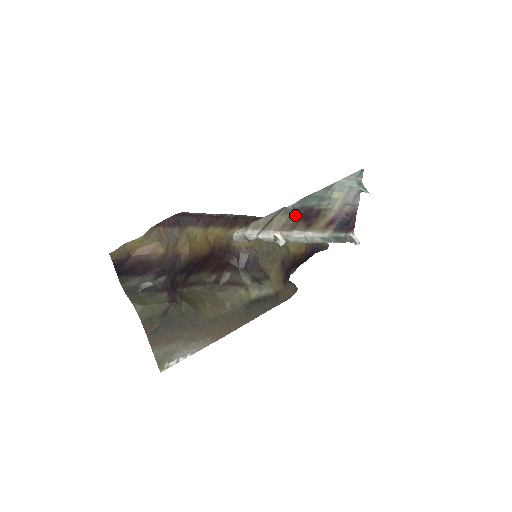
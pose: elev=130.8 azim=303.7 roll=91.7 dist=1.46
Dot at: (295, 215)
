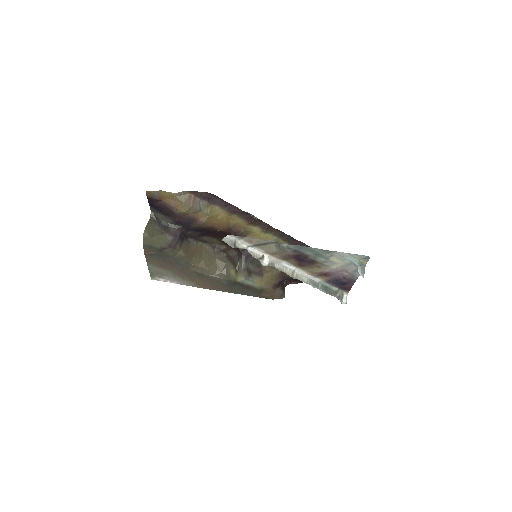
Dot at: (288, 252)
